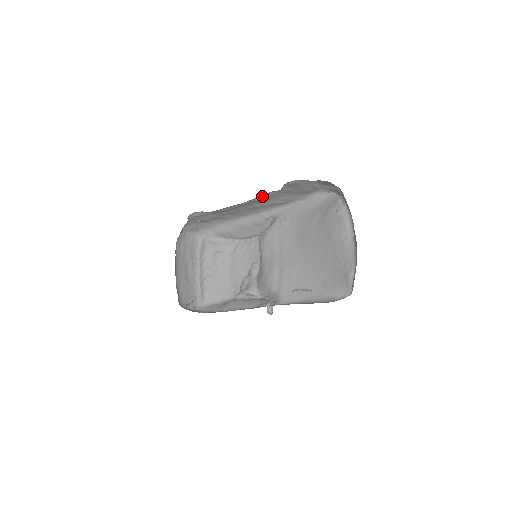
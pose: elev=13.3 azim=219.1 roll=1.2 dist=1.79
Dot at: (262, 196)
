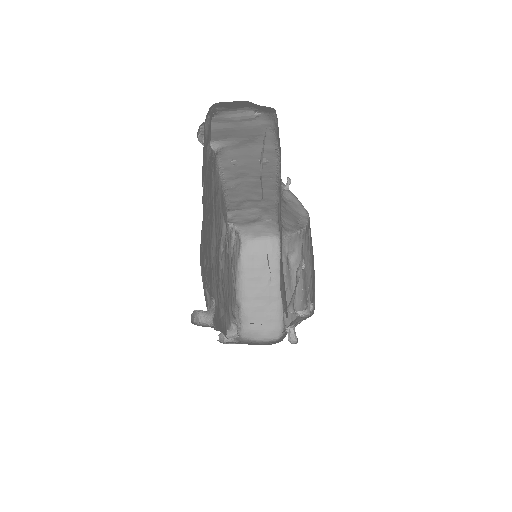
Dot at: (224, 167)
